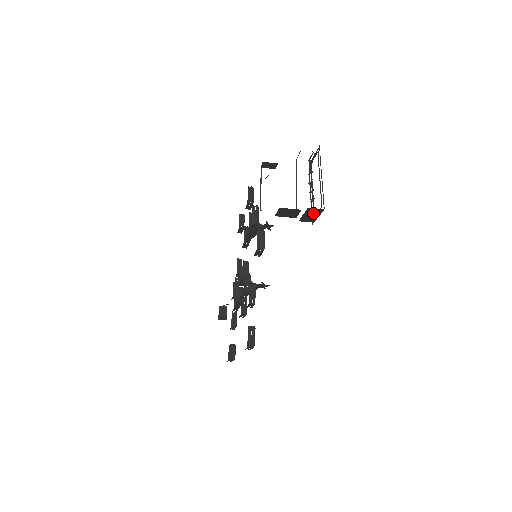
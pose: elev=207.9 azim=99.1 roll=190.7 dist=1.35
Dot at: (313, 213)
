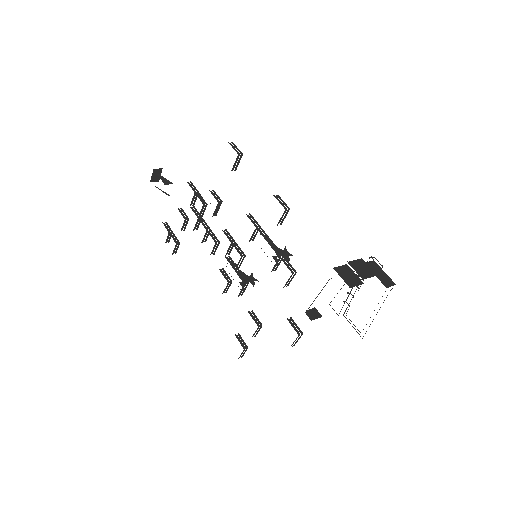
Dot at: occluded
